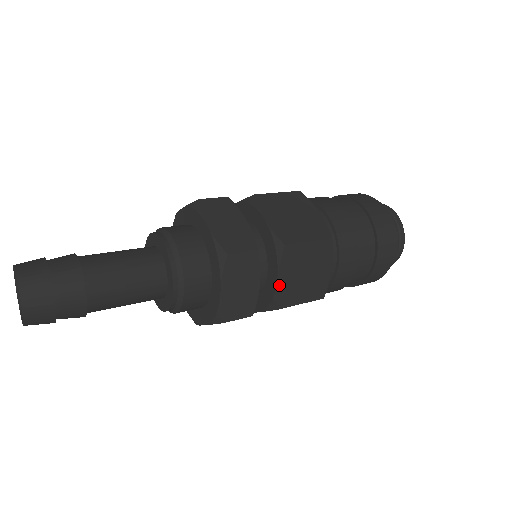
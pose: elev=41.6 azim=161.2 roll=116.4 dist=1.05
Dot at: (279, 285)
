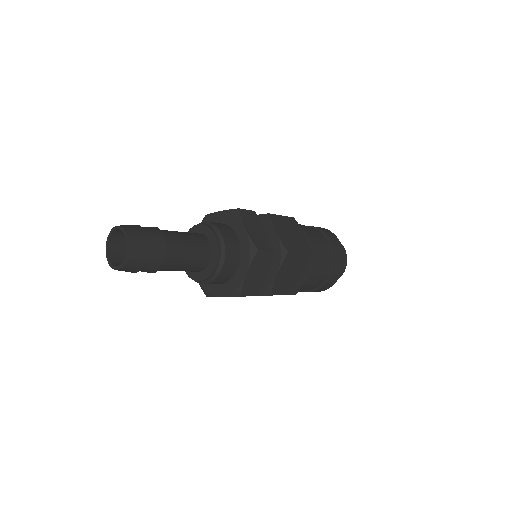
Dot at: (279, 236)
